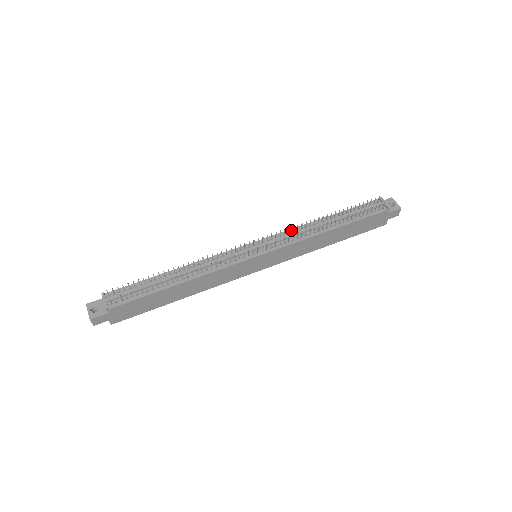
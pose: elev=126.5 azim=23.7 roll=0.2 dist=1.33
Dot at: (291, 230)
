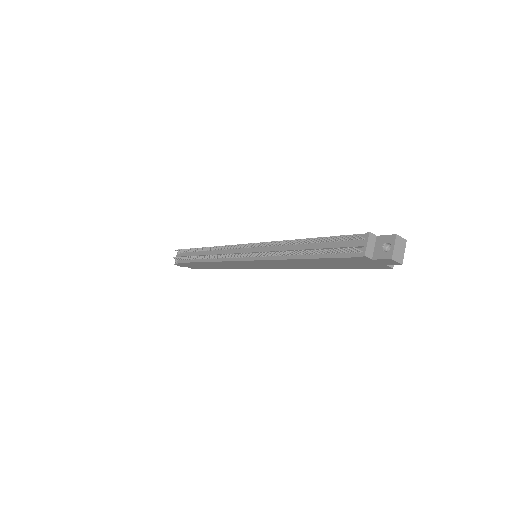
Dot at: occluded
